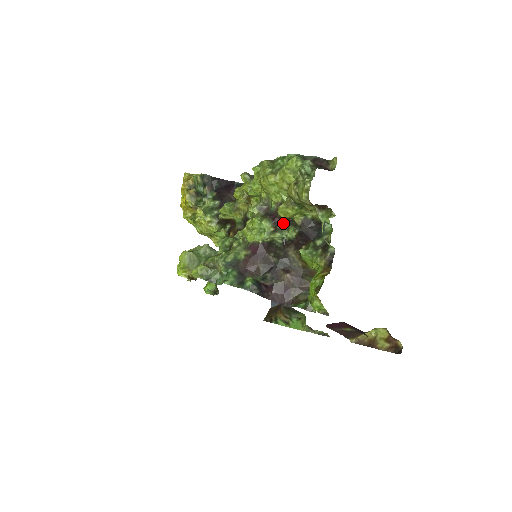
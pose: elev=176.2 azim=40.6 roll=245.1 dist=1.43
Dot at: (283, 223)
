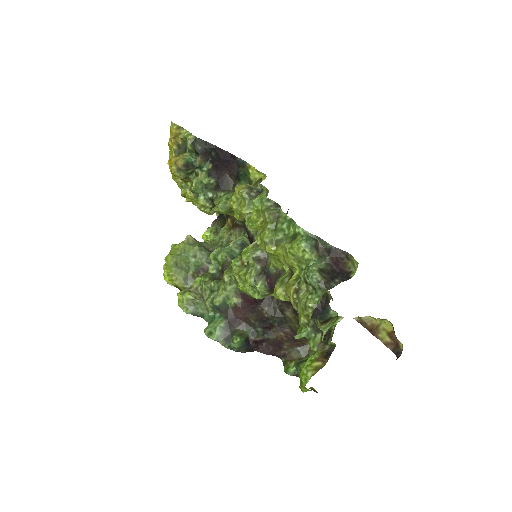
Dot at: occluded
